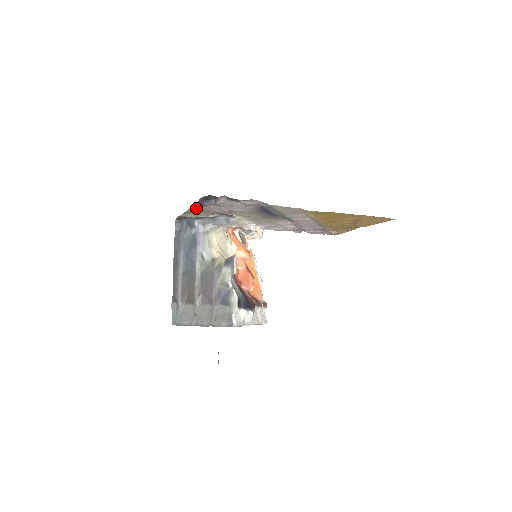
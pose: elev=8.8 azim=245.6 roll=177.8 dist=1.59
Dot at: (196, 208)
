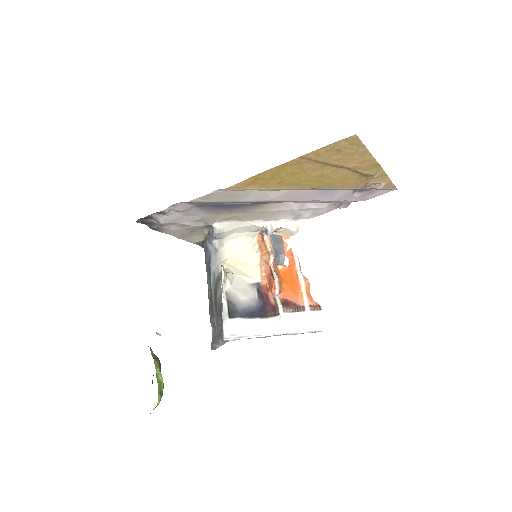
Dot at: (172, 233)
